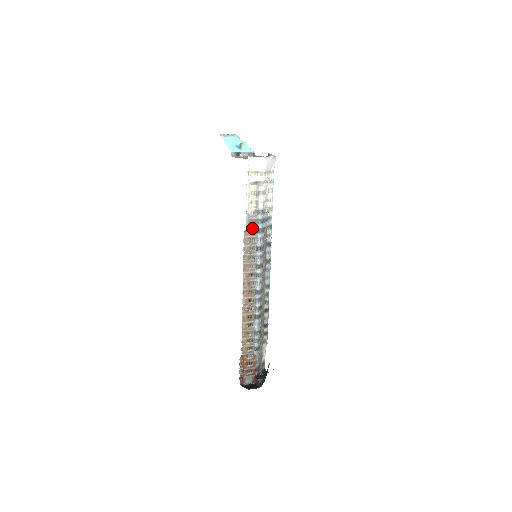
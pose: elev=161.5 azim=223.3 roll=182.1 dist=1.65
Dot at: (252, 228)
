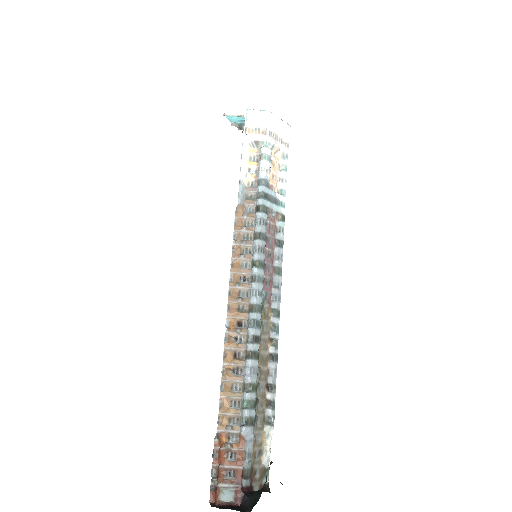
Dot at: (248, 206)
